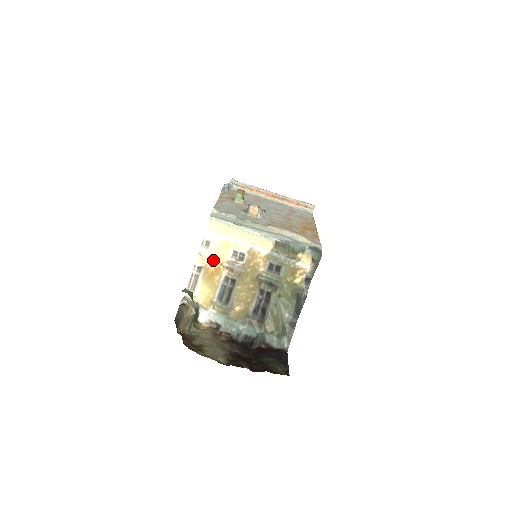
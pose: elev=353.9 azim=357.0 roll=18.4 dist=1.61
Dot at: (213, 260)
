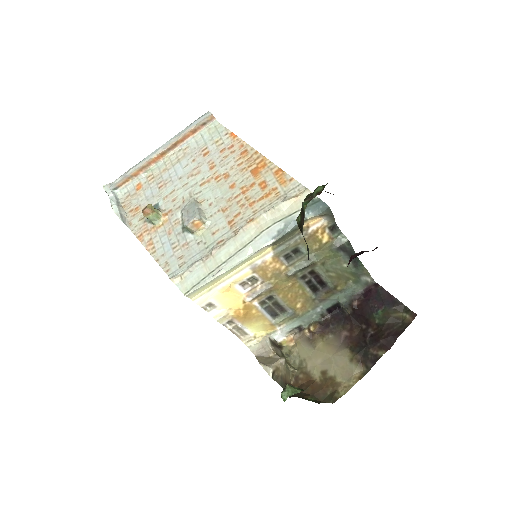
Dot at: (233, 308)
